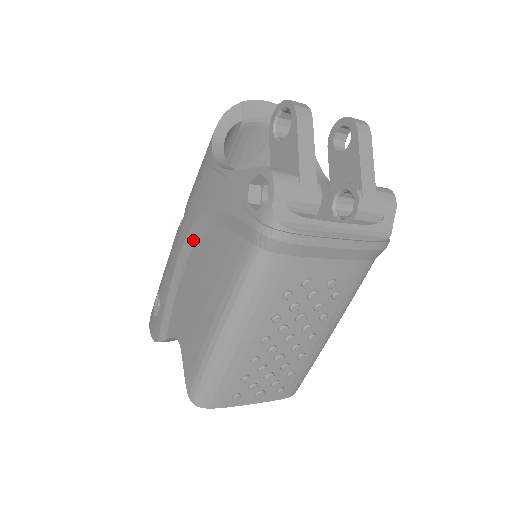
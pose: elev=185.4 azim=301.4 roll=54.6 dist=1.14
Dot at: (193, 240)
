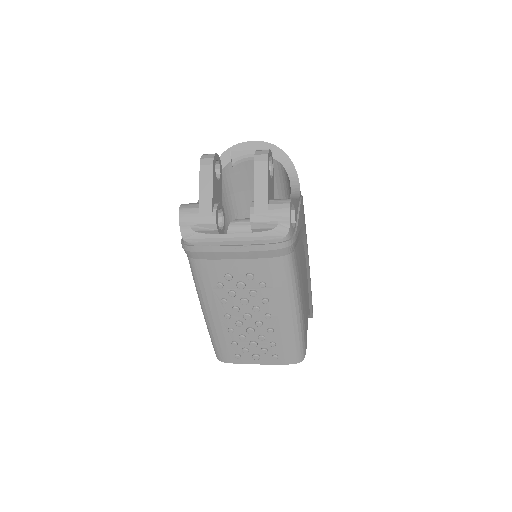
Dot at: occluded
